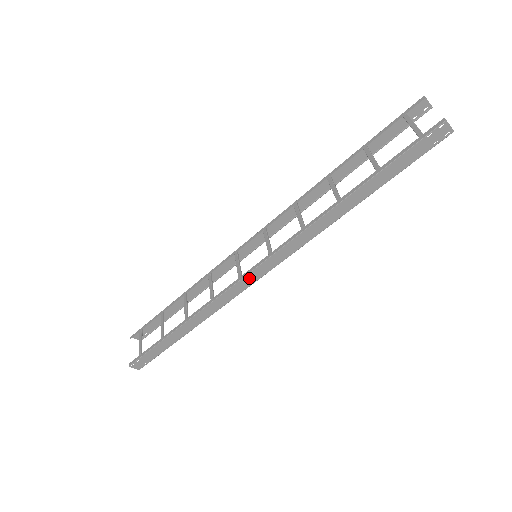
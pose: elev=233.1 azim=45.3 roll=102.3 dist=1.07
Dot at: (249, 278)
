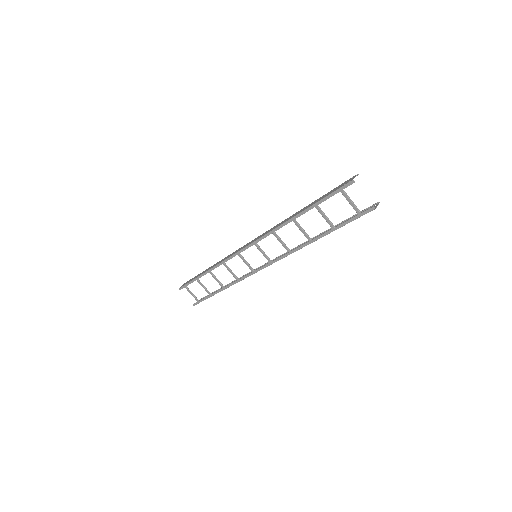
Dot at: (259, 270)
